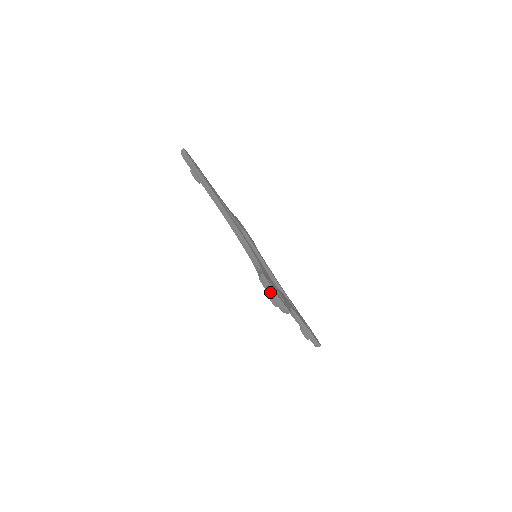
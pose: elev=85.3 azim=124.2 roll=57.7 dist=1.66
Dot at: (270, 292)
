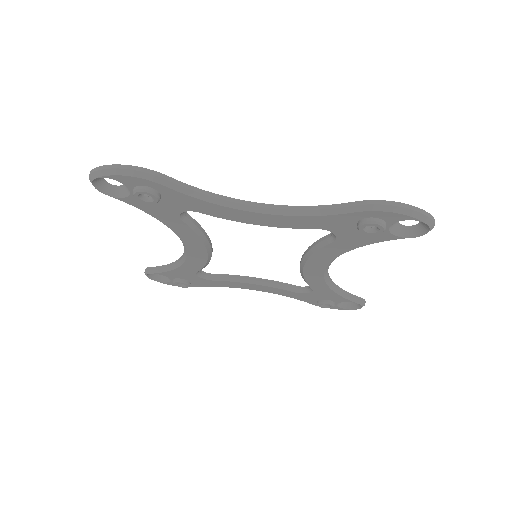
Dot at: (91, 176)
